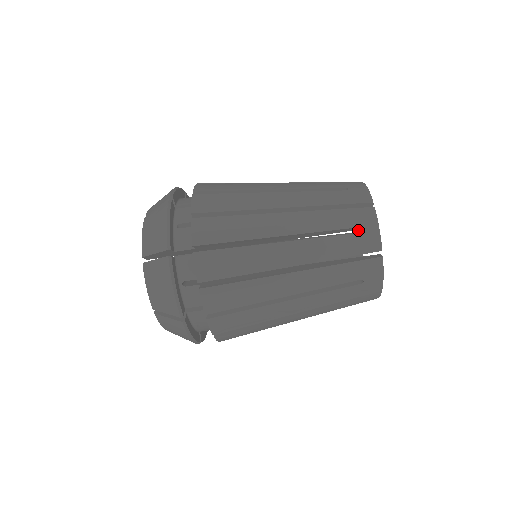
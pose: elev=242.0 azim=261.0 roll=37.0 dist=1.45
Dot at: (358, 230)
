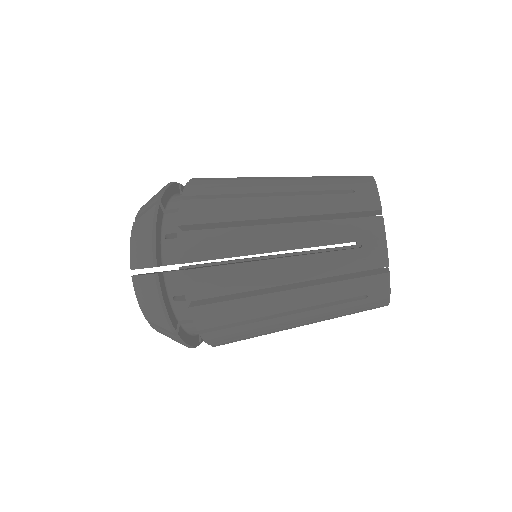
Dot at: (362, 244)
